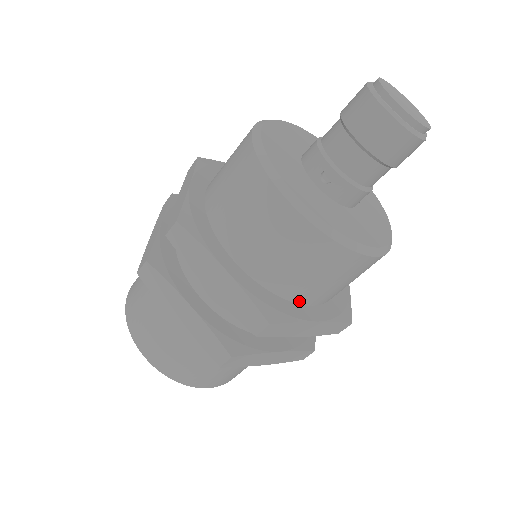
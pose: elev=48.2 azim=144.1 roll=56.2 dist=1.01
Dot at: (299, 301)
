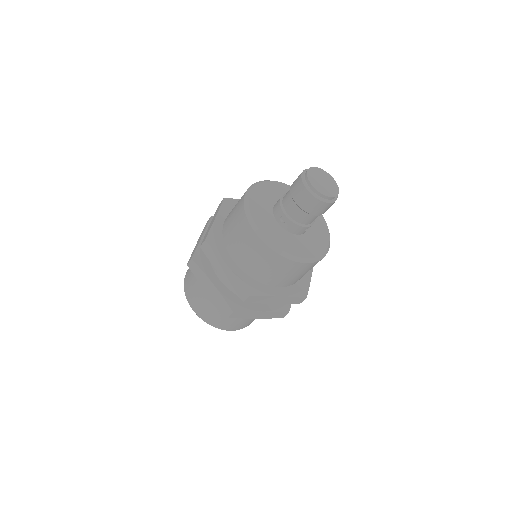
Dot at: (270, 284)
